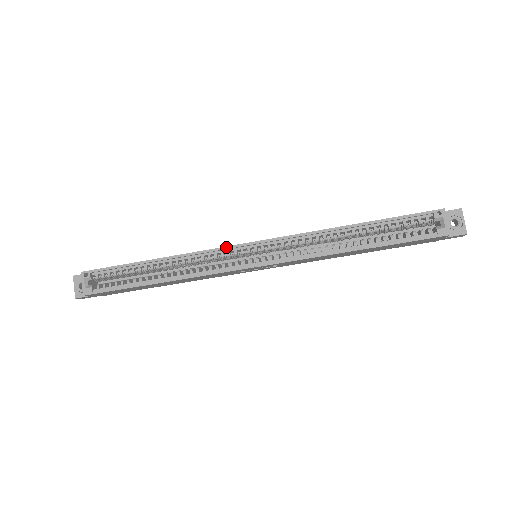
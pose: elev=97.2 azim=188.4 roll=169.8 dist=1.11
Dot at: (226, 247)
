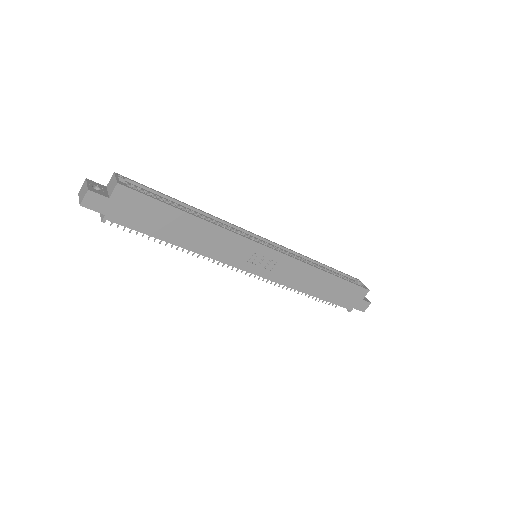
Dot at: (245, 230)
